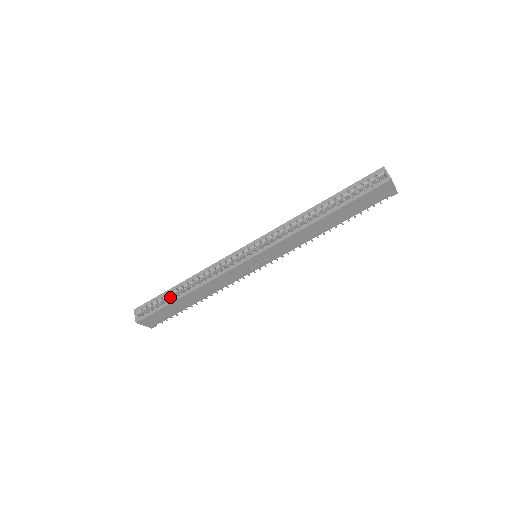
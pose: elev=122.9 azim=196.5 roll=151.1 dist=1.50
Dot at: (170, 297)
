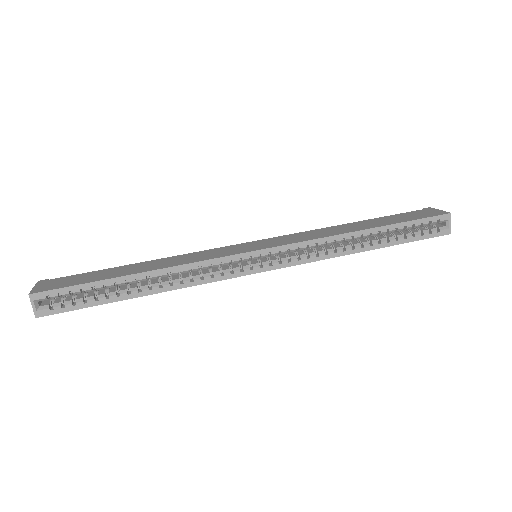
Dot at: (107, 287)
